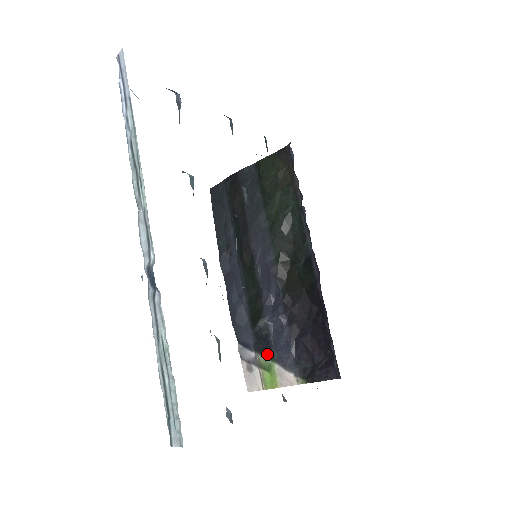
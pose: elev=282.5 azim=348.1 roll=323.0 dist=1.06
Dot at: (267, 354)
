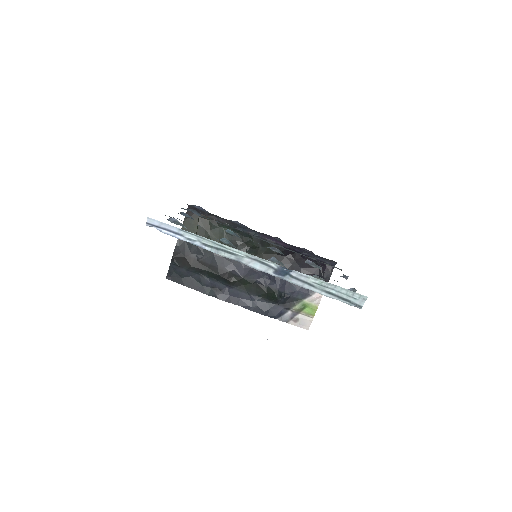
Dot at: (295, 302)
